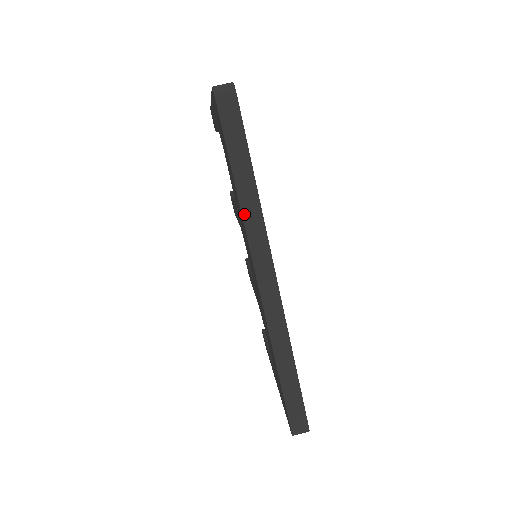
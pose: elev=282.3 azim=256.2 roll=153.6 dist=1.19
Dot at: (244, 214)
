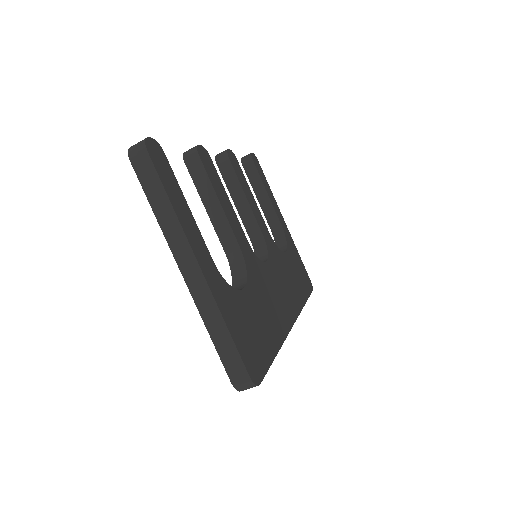
Dot at: occluded
